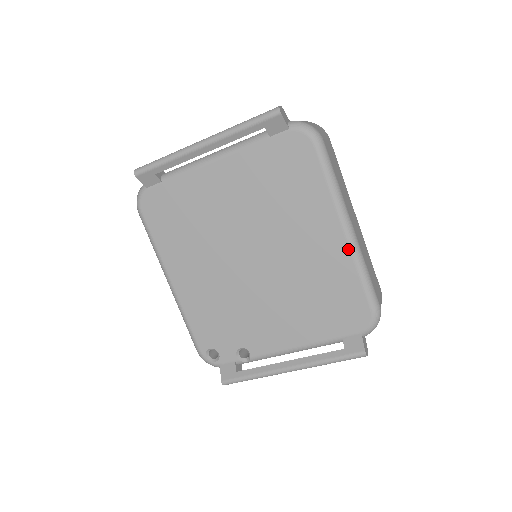
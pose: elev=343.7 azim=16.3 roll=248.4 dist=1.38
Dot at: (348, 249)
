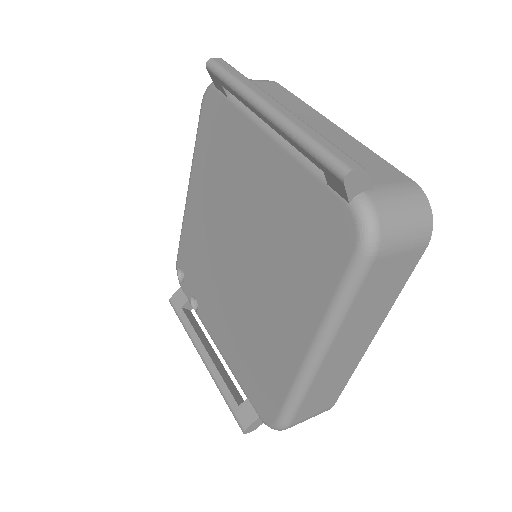
Dot at: (299, 366)
